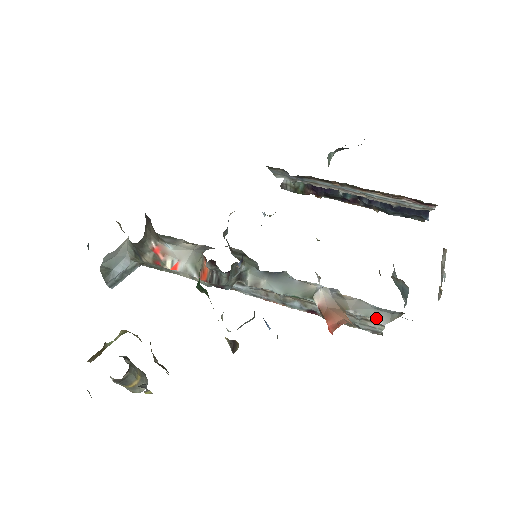
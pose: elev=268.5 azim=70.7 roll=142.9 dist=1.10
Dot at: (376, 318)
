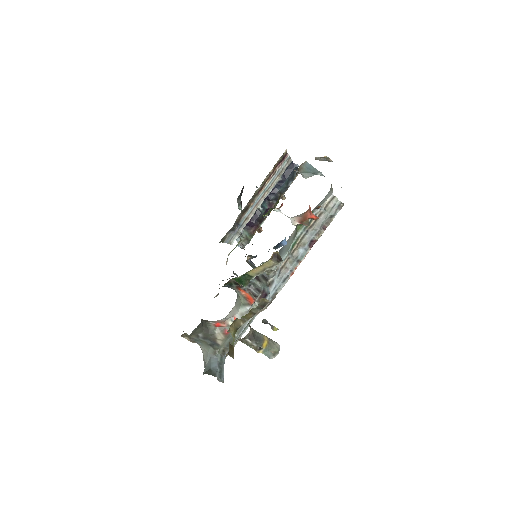
Dot at: (327, 199)
